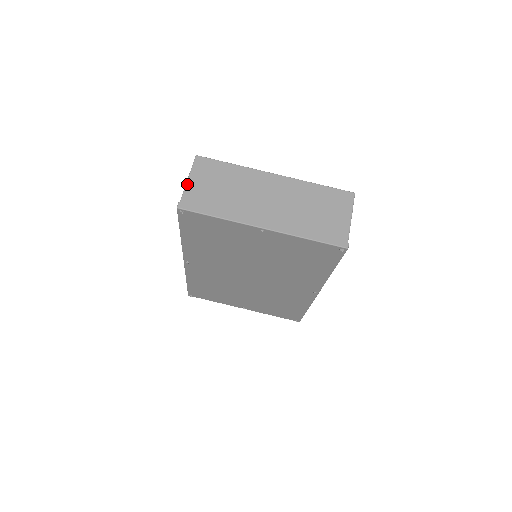
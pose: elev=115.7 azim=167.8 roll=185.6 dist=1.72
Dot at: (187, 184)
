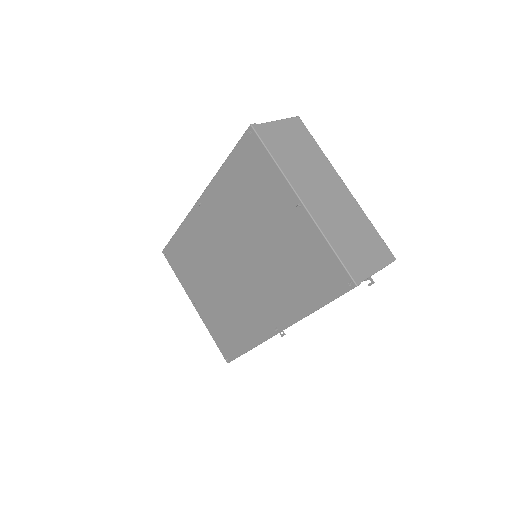
Dot at: (274, 122)
